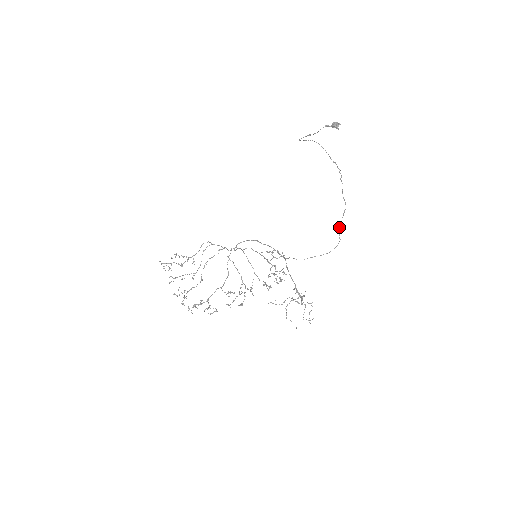
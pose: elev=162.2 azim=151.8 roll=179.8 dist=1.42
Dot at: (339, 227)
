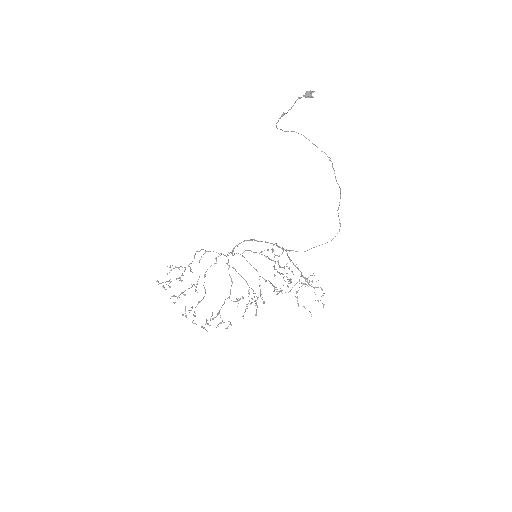
Dot at: occluded
